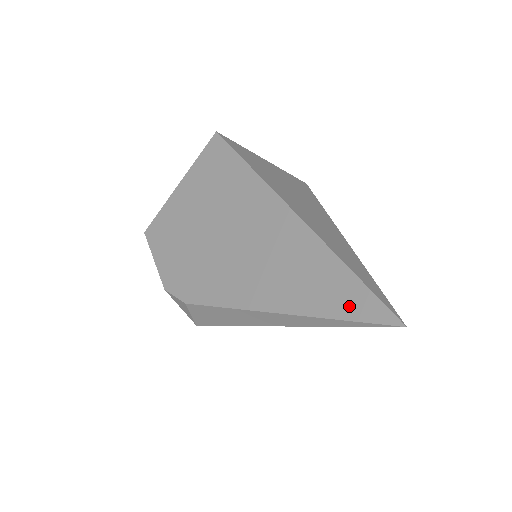
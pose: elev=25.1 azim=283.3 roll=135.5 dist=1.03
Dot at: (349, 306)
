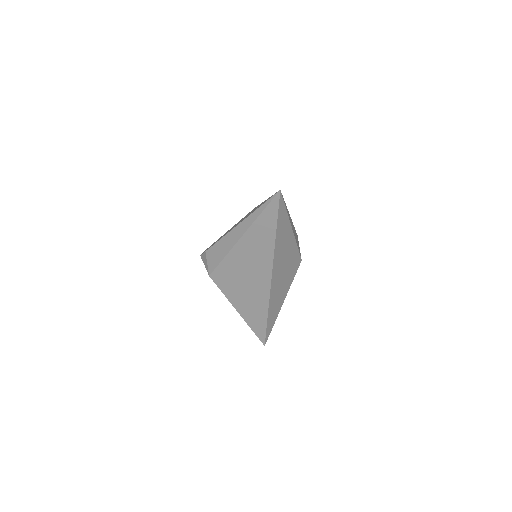
Dot at: occluded
